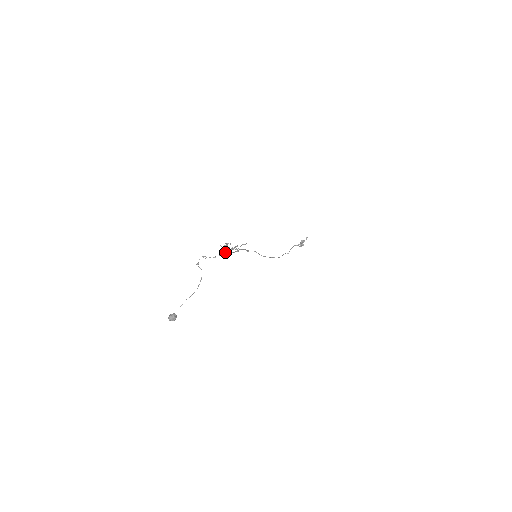
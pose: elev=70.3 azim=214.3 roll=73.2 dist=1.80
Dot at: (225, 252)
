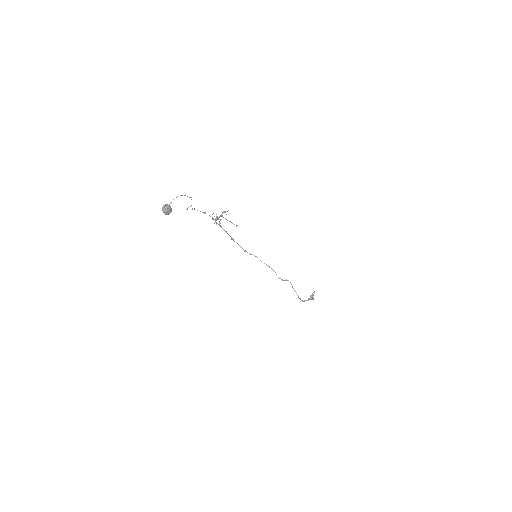
Dot at: (216, 220)
